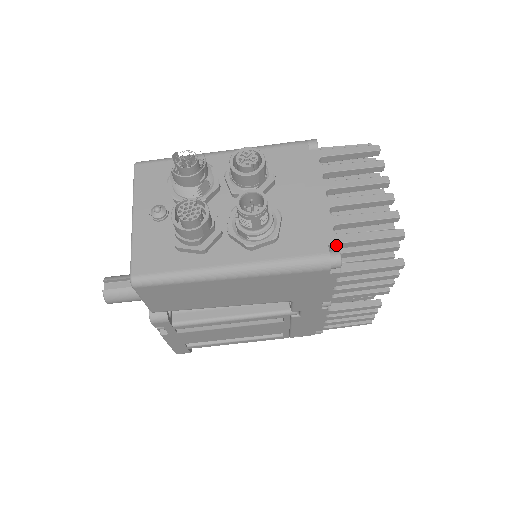
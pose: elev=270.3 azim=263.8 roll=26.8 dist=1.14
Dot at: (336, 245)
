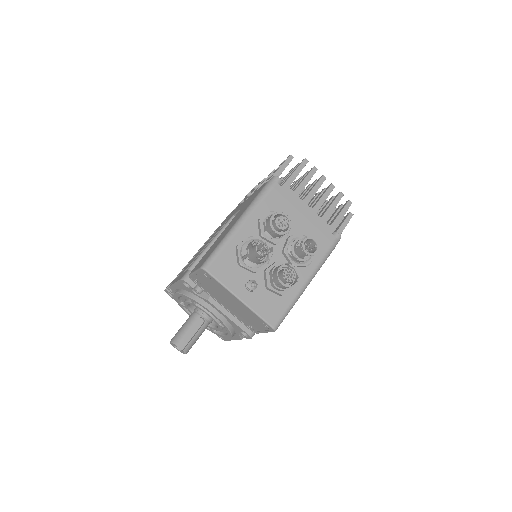
Dot at: (333, 231)
